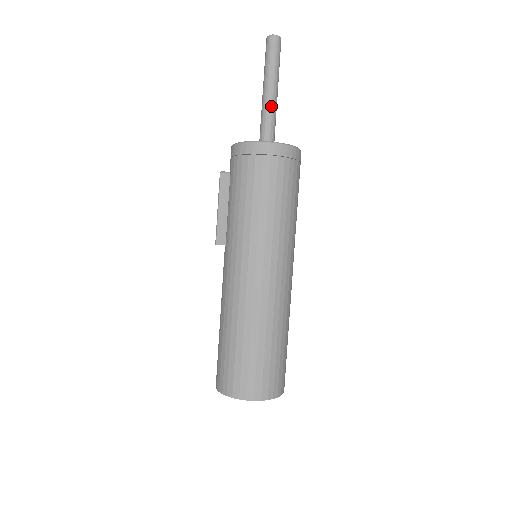
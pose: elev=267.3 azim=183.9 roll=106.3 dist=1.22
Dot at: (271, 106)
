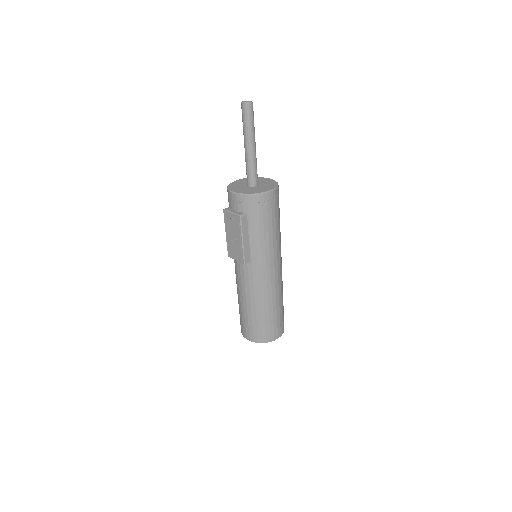
Dot at: occluded
